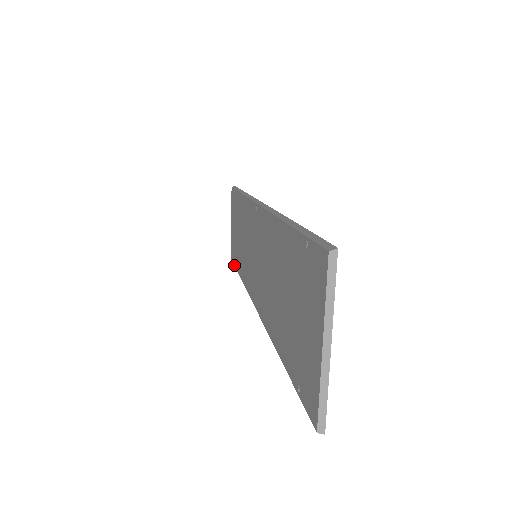
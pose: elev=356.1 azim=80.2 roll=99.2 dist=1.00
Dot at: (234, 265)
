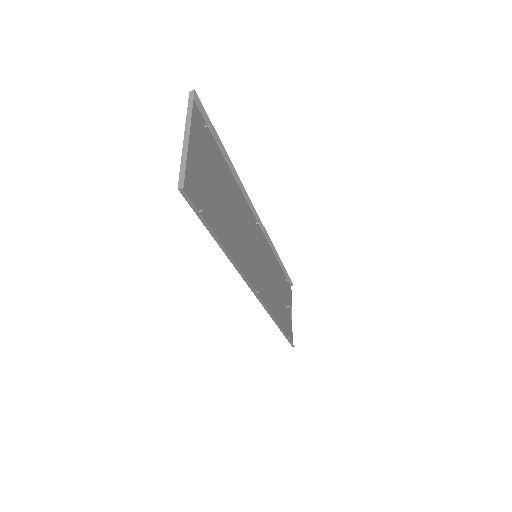
Dot at: (285, 337)
